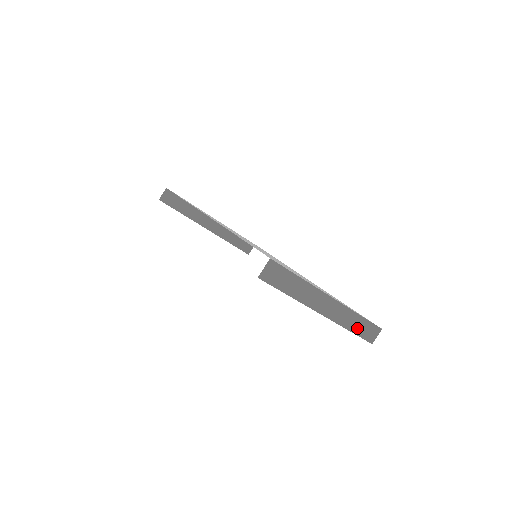
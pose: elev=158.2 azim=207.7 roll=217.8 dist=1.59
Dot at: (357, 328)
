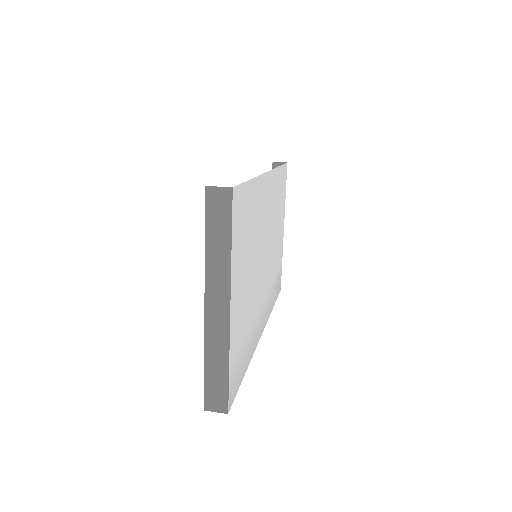
Dot at: (213, 372)
